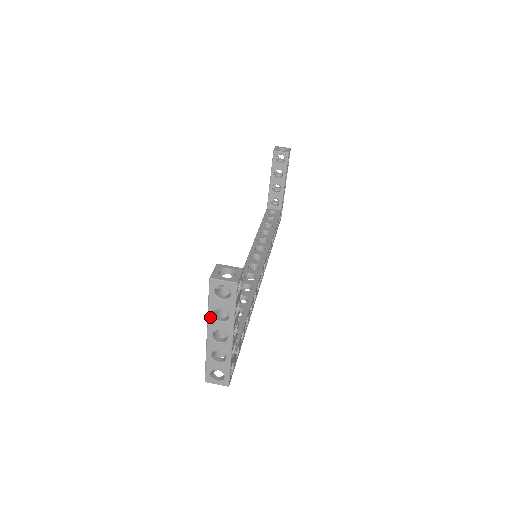
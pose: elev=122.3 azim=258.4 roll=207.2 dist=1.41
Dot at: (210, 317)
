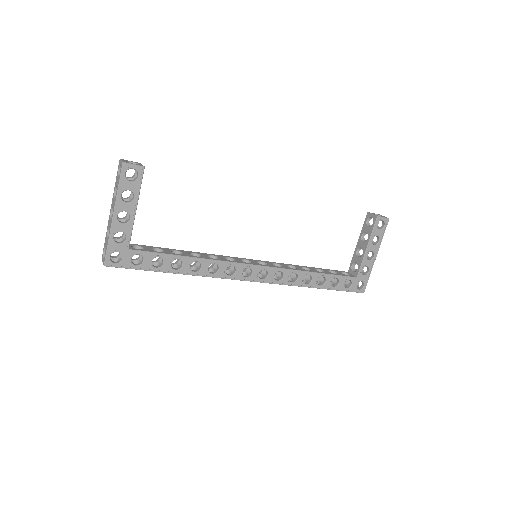
Dot at: (114, 194)
